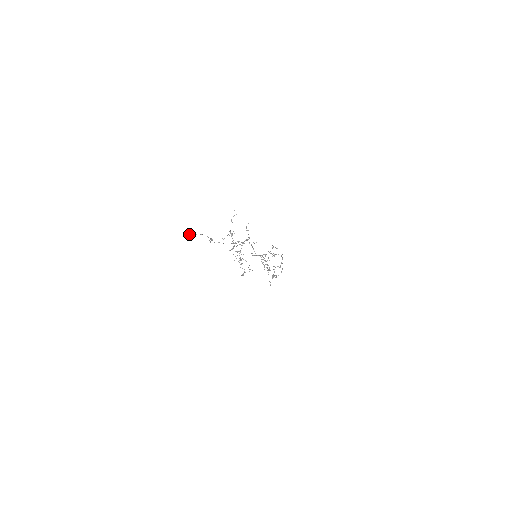
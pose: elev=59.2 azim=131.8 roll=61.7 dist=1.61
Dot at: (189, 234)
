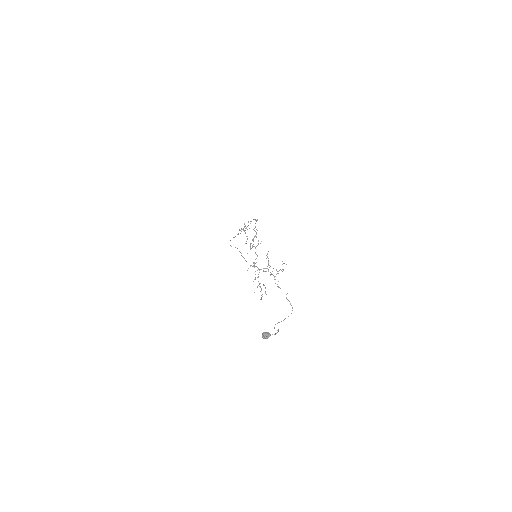
Dot at: (266, 337)
